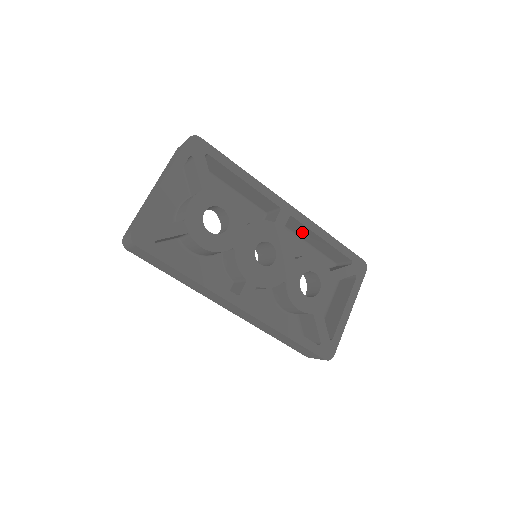
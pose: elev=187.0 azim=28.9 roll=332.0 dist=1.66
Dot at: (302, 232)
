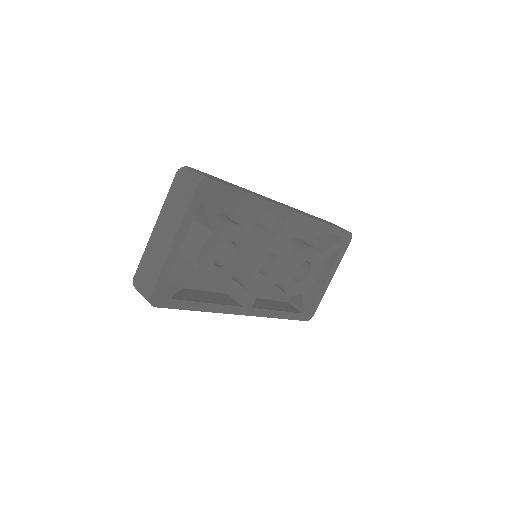
Dot at: occluded
